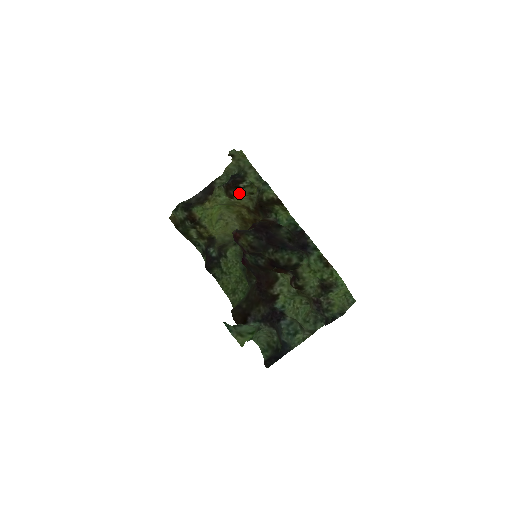
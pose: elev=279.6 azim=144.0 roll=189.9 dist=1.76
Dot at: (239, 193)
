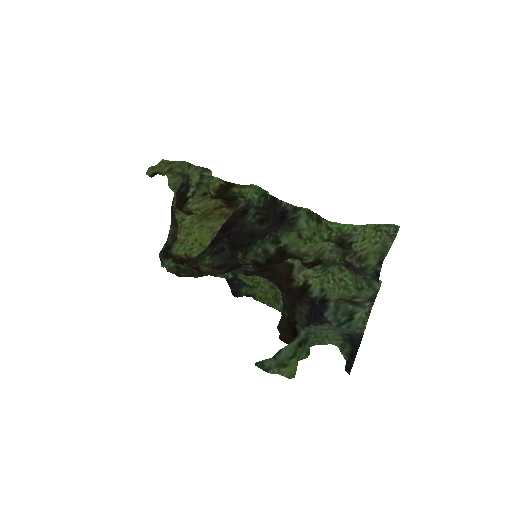
Dot at: (193, 204)
